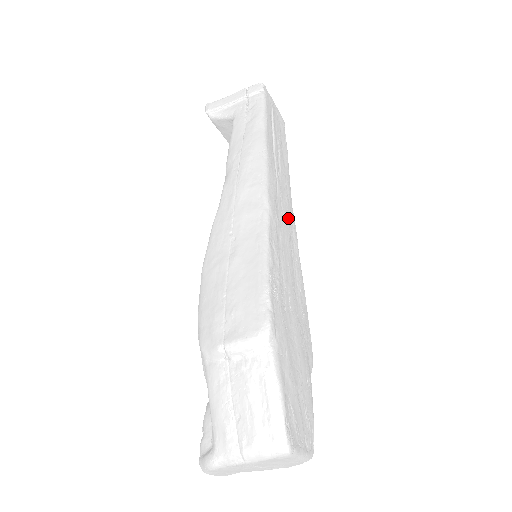
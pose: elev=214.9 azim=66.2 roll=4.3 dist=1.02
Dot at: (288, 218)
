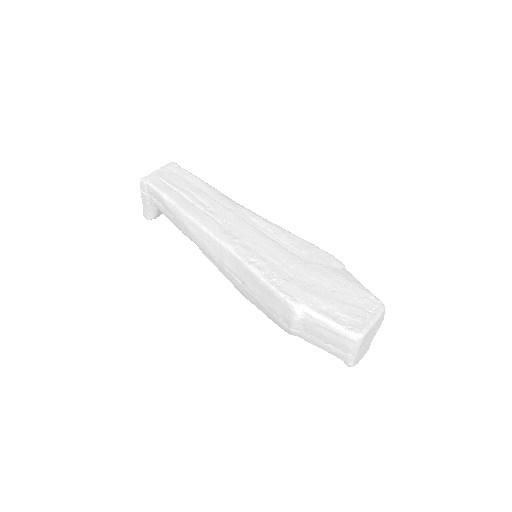
Dot at: (241, 220)
